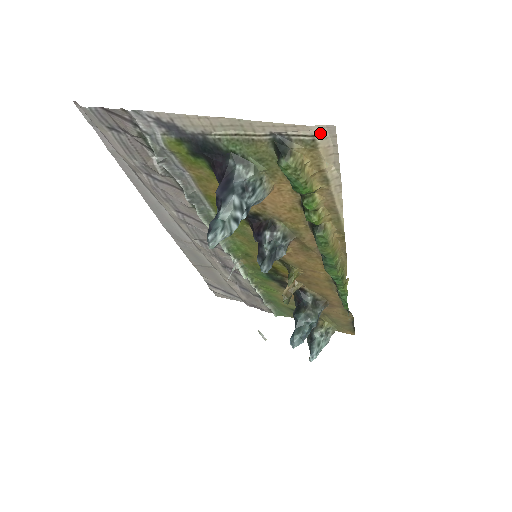
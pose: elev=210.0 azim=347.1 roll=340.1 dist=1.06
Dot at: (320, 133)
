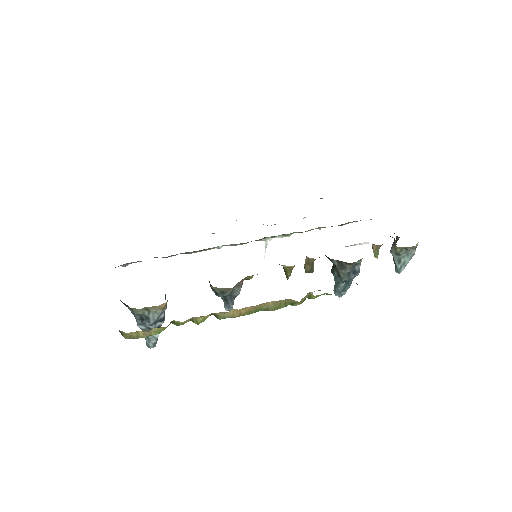
Dot at: occluded
